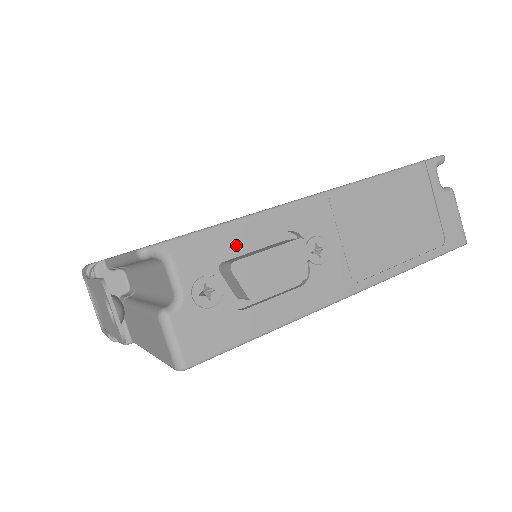
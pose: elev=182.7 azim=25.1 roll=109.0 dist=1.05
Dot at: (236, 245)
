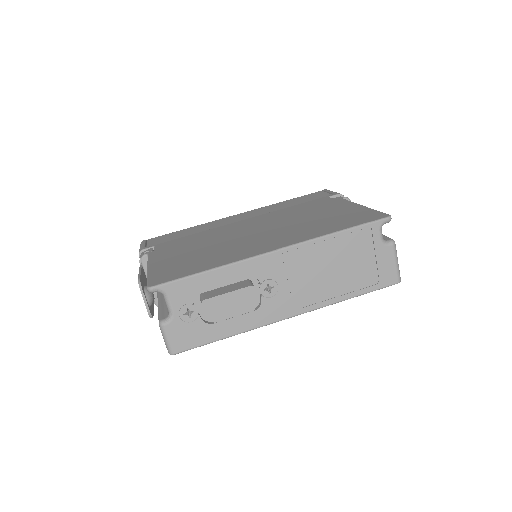
Dot at: (210, 286)
